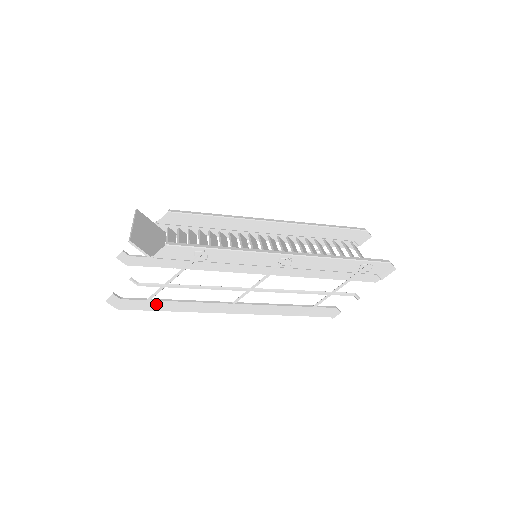
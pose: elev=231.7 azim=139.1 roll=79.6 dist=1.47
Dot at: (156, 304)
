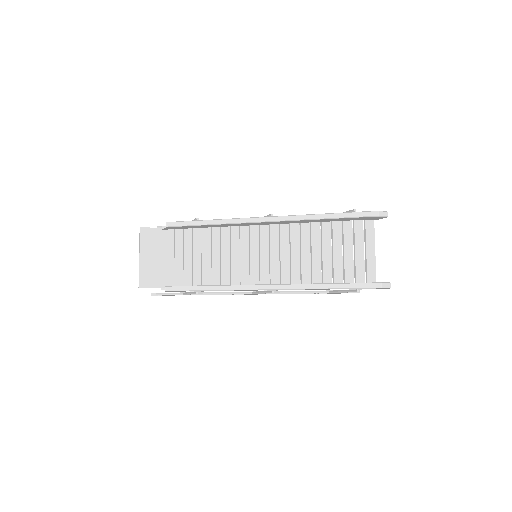
Dot at: occluded
